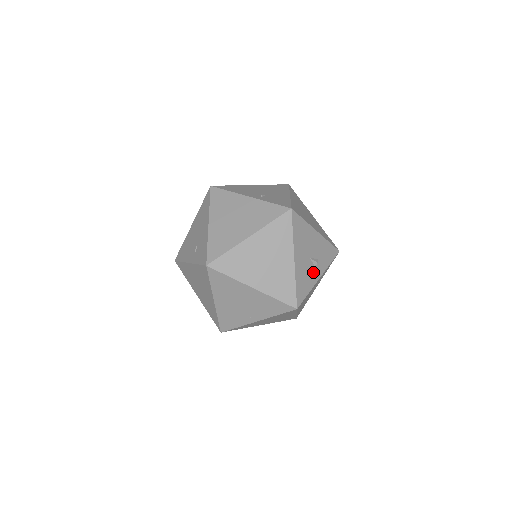
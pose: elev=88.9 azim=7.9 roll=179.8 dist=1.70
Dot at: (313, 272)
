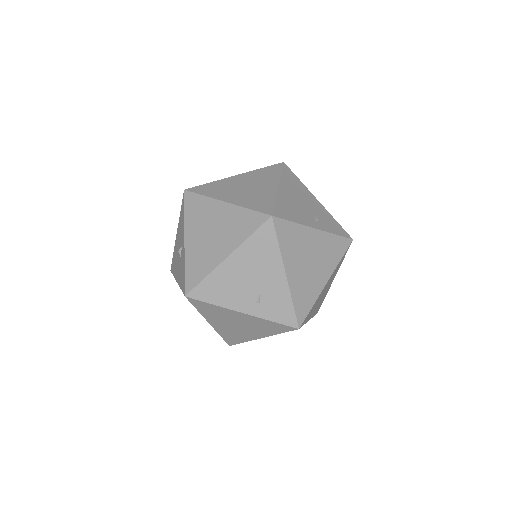
Dot at: occluded
